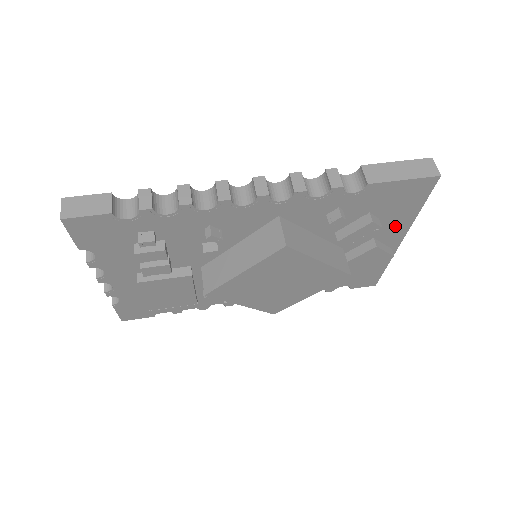
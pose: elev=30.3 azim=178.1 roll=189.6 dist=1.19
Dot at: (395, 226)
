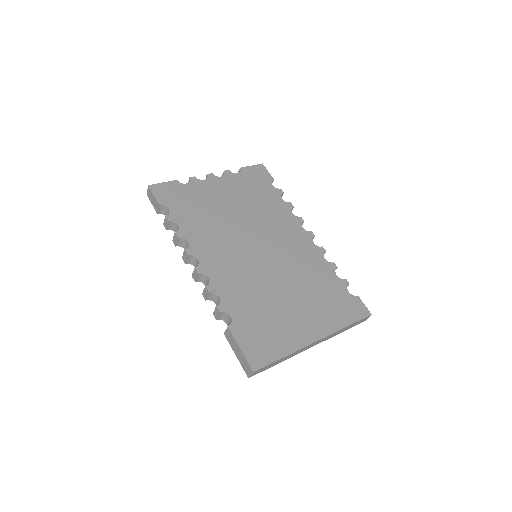
Dot at: occluded
